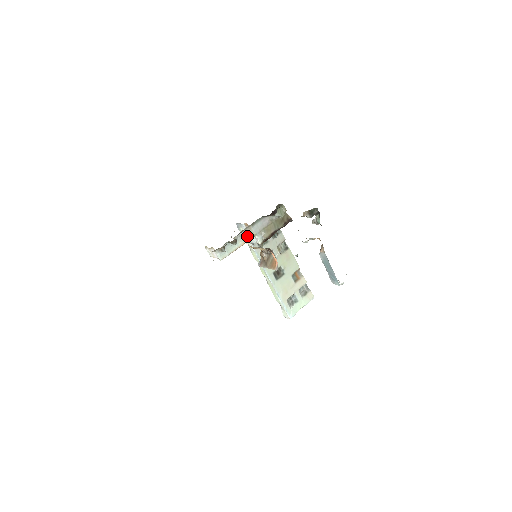
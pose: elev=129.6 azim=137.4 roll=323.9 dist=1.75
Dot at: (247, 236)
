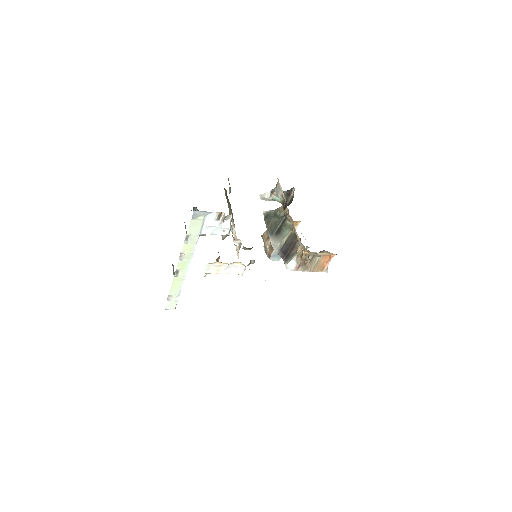
Dot at: (235, 231)
